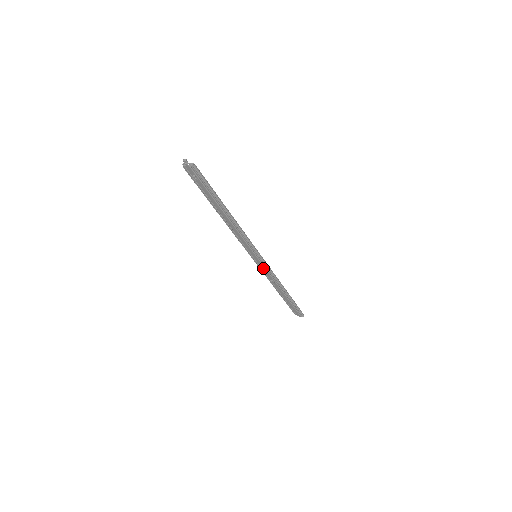
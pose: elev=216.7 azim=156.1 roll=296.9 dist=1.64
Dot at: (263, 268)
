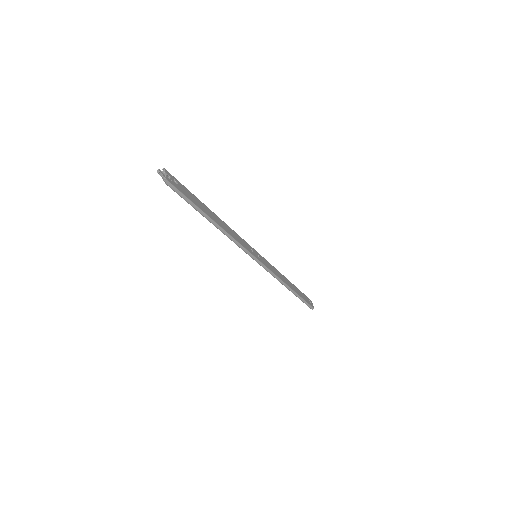
Dot at: occluded
